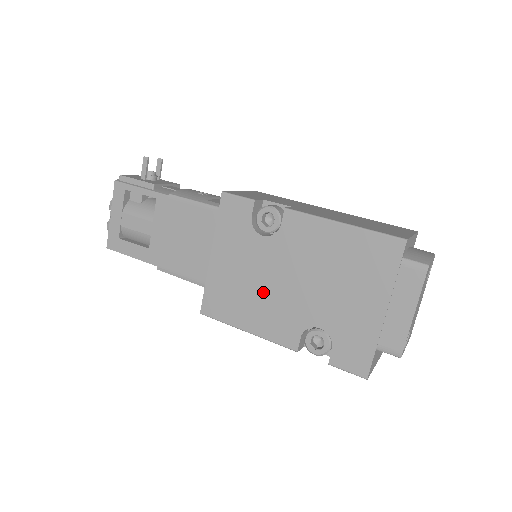
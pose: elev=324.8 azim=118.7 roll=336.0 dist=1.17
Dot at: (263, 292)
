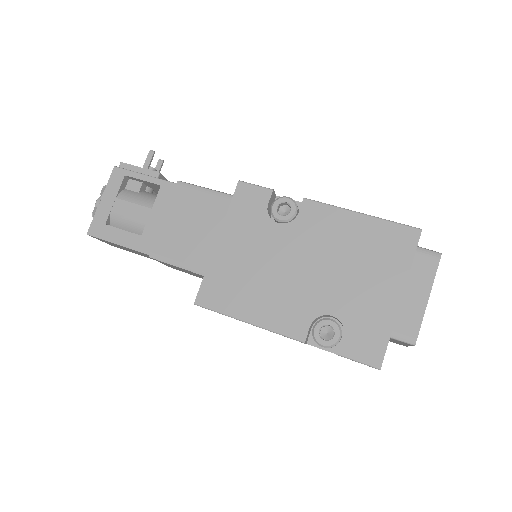
Dot at: (272, 279)
